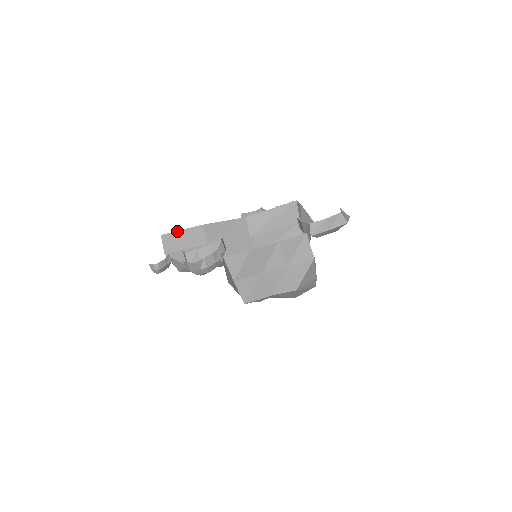
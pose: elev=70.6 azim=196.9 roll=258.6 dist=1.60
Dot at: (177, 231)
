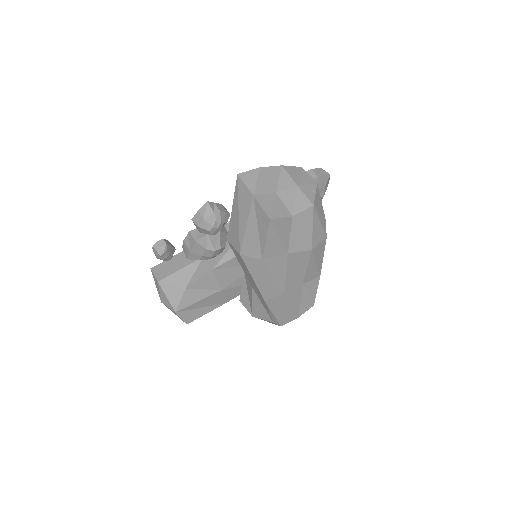
Dot at: occluded
